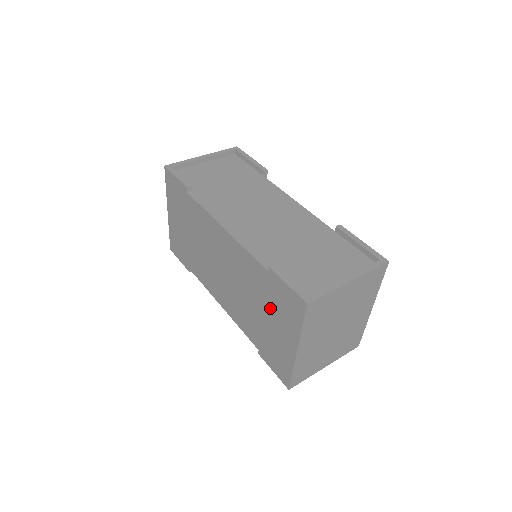
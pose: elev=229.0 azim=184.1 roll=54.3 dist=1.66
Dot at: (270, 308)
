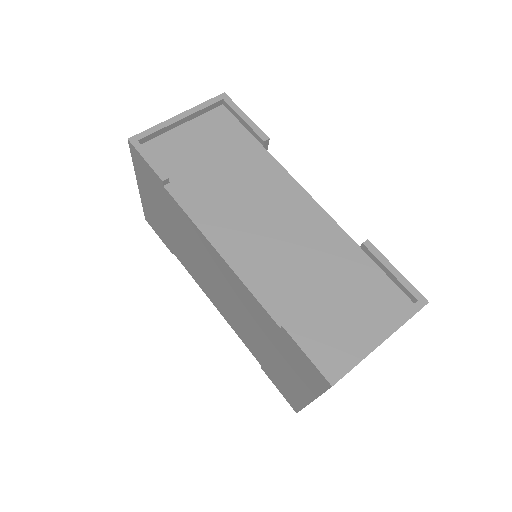
Dot at: (280, 353)
